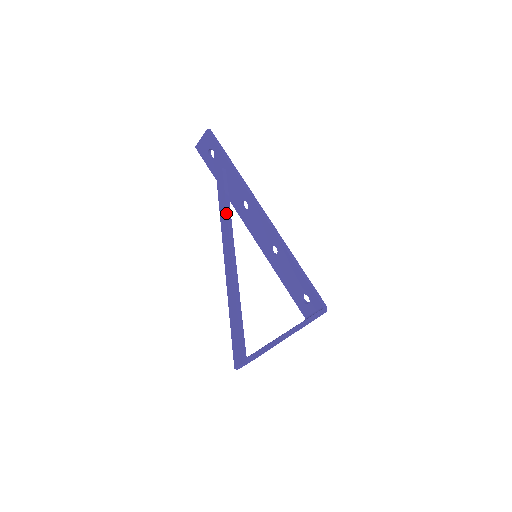
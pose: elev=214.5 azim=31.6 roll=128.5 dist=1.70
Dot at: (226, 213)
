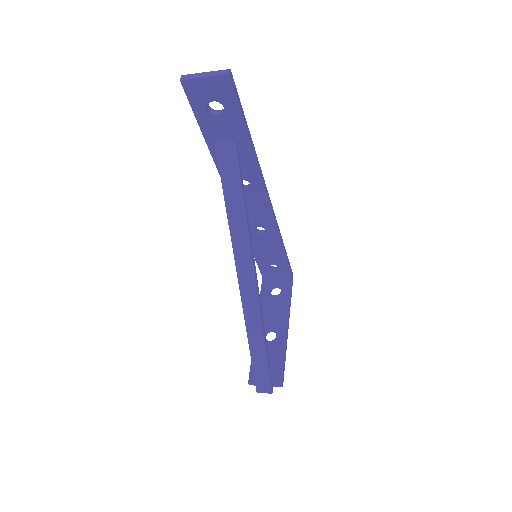
Dot at: (247, 227)
